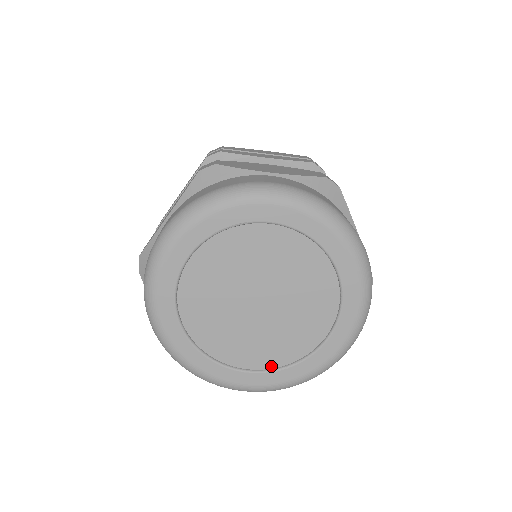
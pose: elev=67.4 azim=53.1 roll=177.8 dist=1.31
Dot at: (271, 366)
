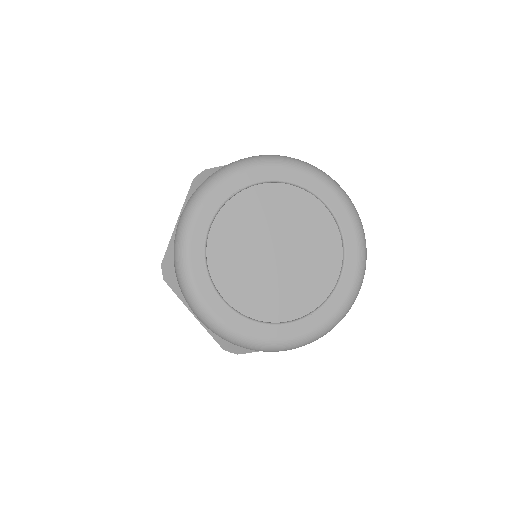
Dot at: (306, 312)
